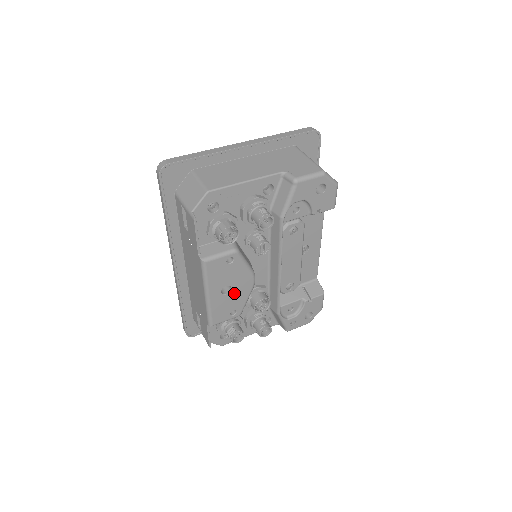
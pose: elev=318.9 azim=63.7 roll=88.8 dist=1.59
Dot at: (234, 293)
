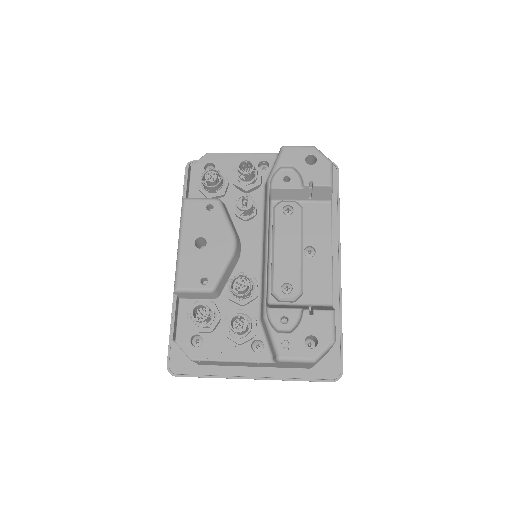
Dot at: (209, 251)
